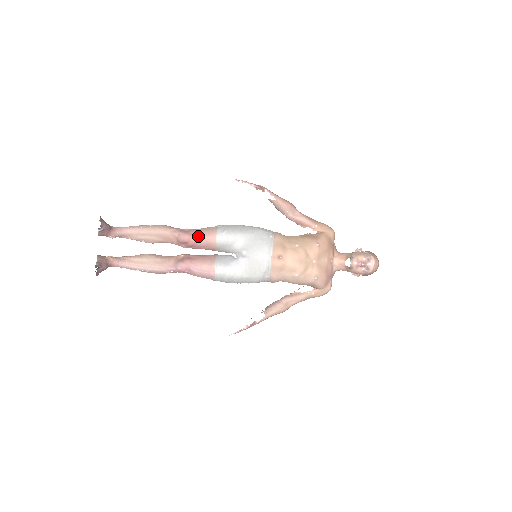
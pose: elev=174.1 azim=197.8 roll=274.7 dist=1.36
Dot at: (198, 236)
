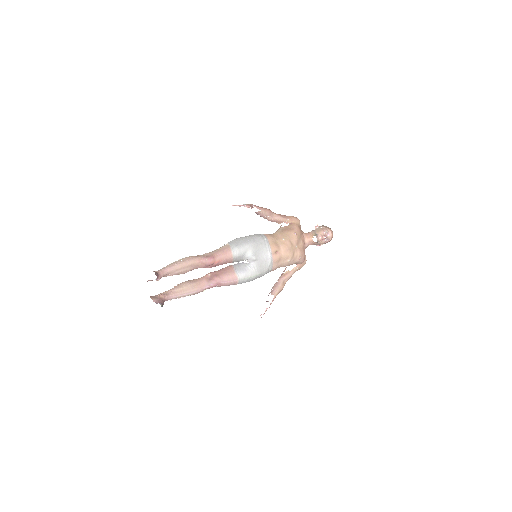
Dot at: (219, 257)
